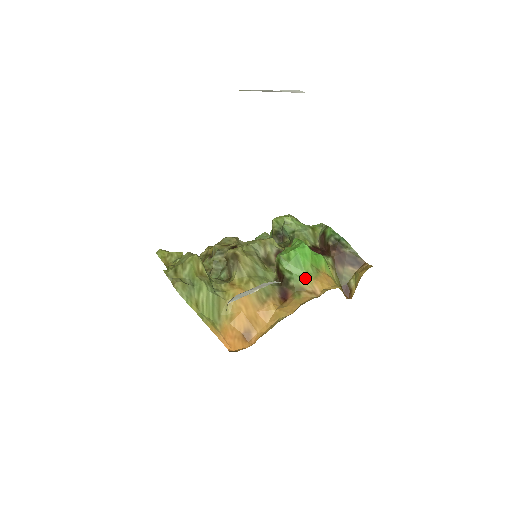
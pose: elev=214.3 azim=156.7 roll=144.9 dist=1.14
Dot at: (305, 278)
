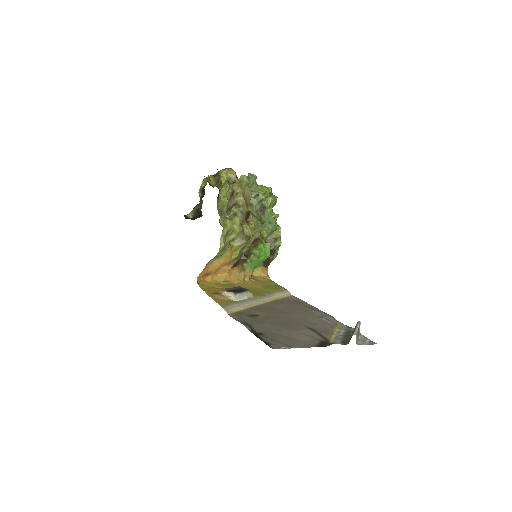
Dot at: (251, 268)
